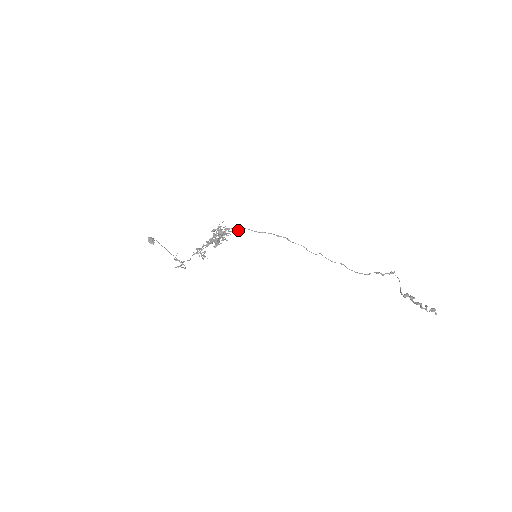
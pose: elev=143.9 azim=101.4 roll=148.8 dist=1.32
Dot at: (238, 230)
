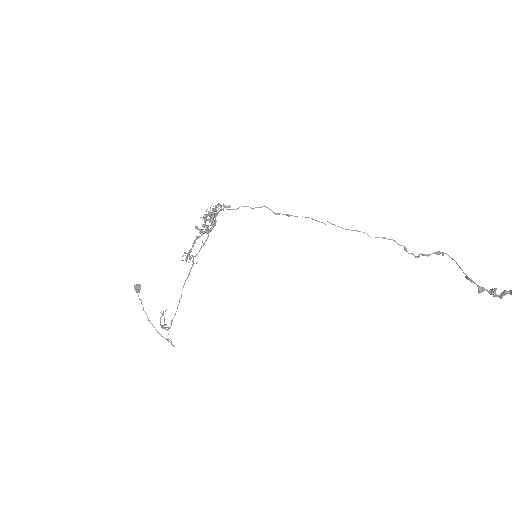
Dot at: (230, 206)
